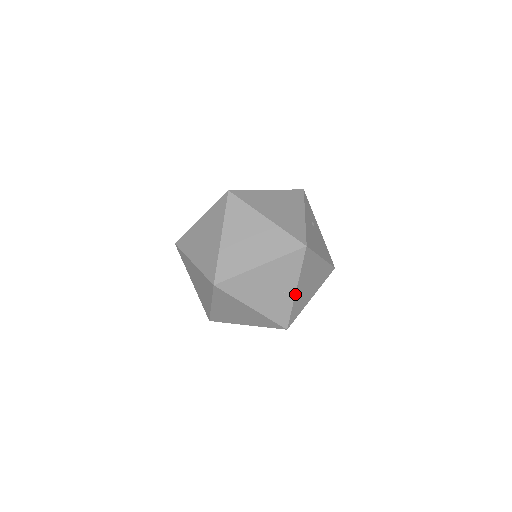
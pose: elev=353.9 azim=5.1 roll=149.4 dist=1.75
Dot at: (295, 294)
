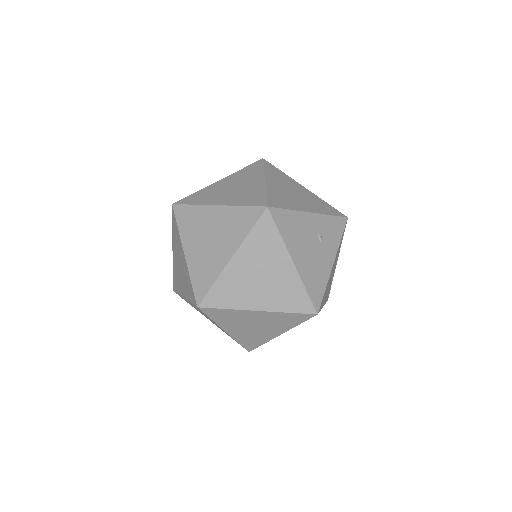
Dot at: (228, 263)
